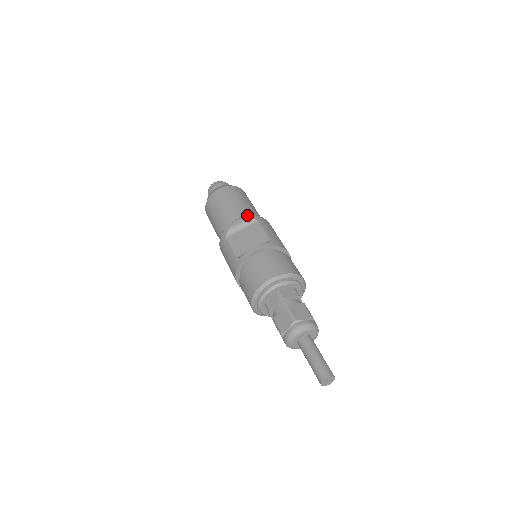
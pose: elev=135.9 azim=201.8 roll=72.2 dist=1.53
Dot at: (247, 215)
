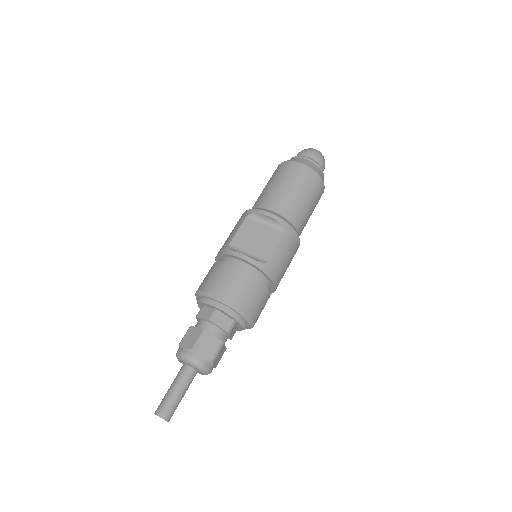
Dot at: (286, 216)
